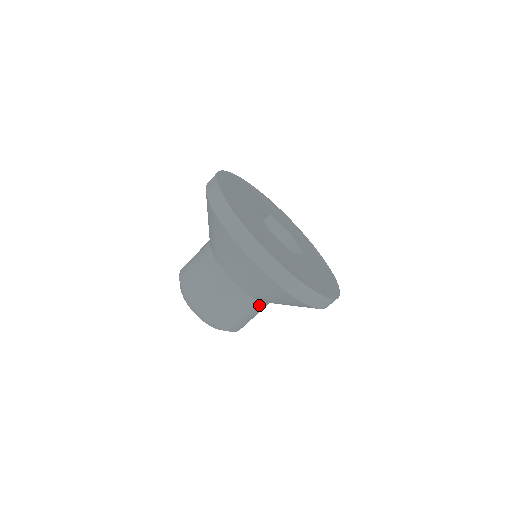
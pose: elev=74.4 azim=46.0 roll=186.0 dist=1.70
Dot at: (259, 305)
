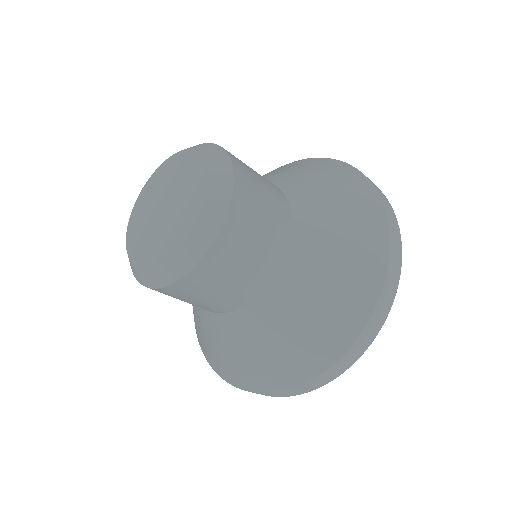
Dot at: (264, 277)
